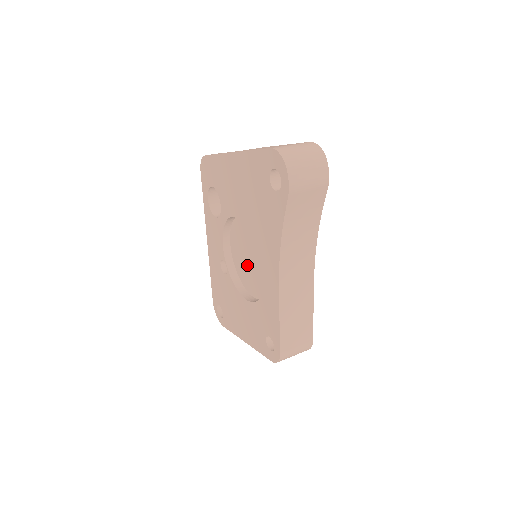
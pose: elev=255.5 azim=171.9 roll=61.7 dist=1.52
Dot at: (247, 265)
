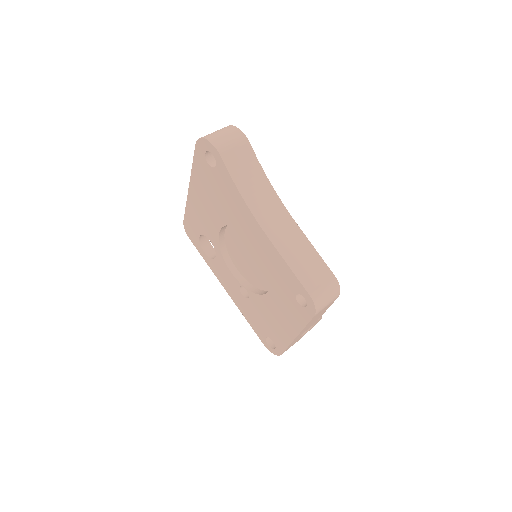
Dot at: (253, 266)
